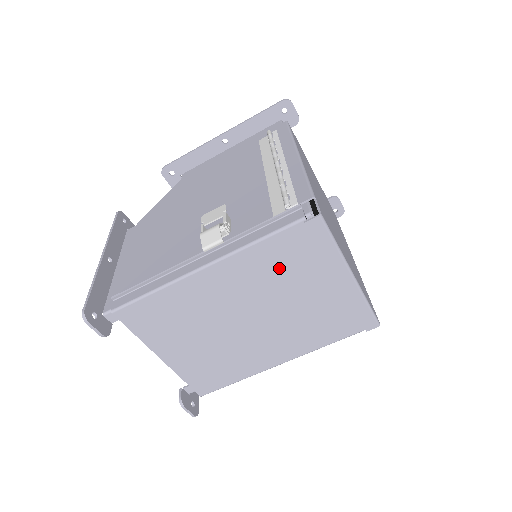
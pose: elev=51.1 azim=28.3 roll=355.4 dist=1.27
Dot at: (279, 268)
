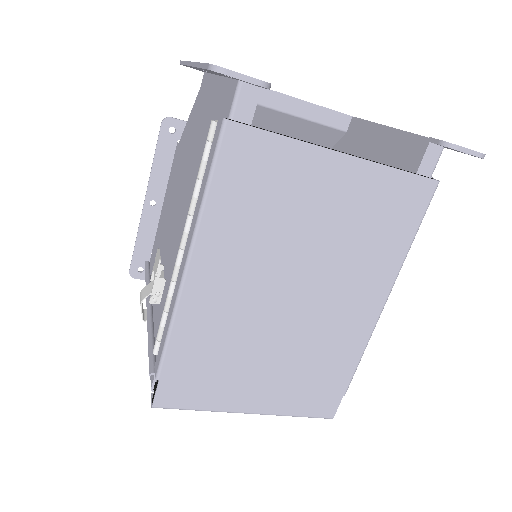
Dot at: occluded
